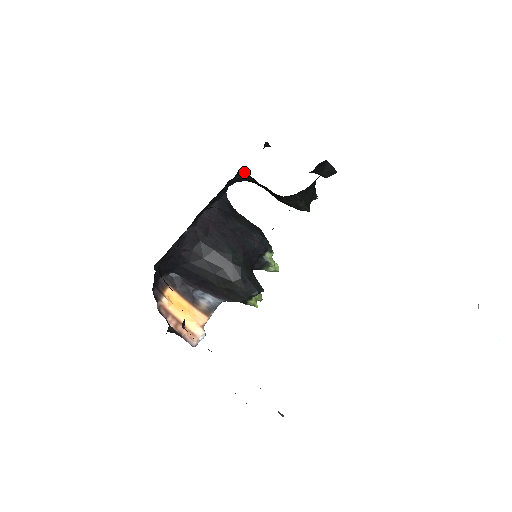
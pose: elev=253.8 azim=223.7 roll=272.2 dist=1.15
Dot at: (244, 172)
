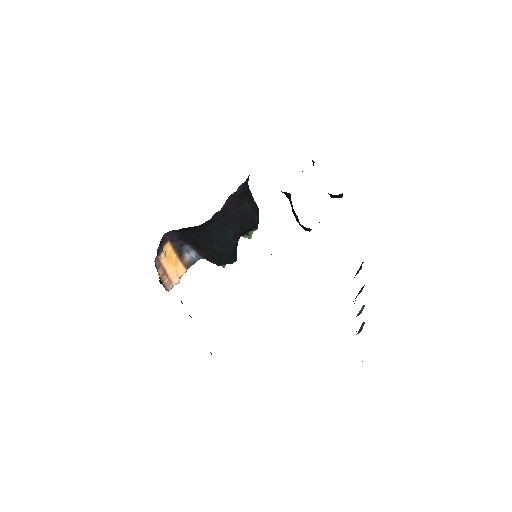
Dot at: occluded
